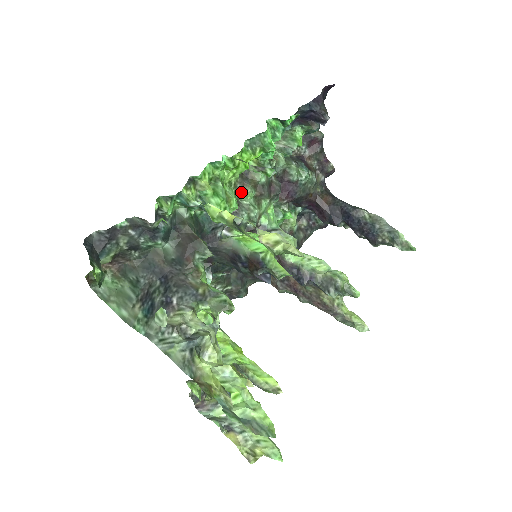
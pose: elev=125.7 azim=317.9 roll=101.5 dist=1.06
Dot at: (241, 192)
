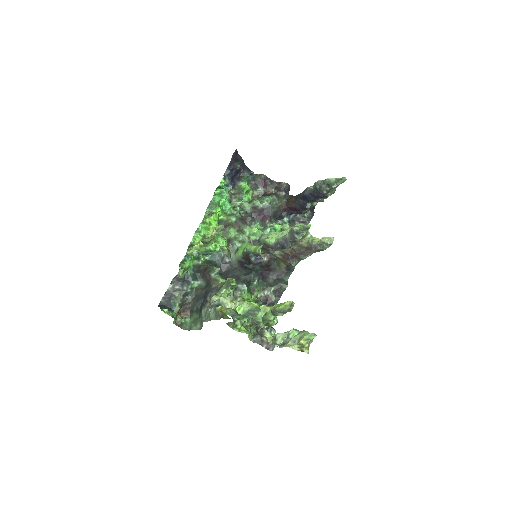
Dot at: (226, 234)
